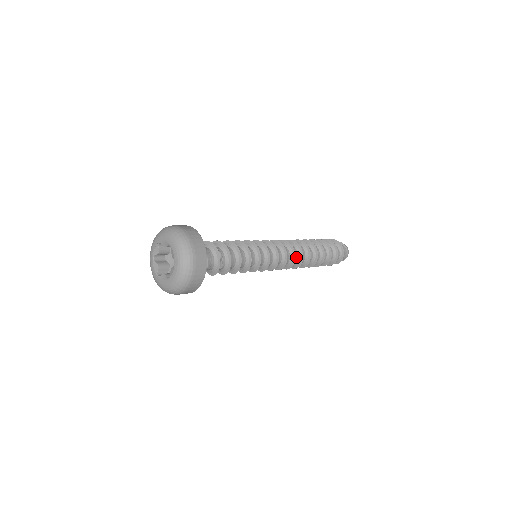
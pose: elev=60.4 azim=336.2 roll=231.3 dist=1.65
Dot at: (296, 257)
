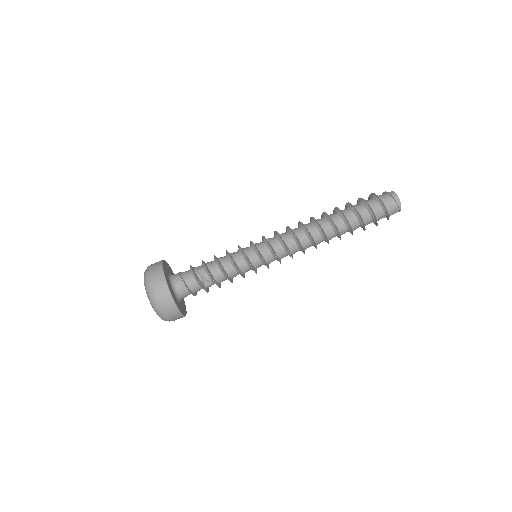
Dot at: (305, 238)
